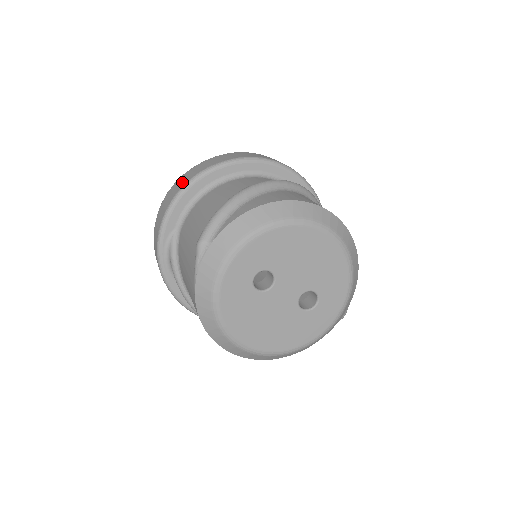
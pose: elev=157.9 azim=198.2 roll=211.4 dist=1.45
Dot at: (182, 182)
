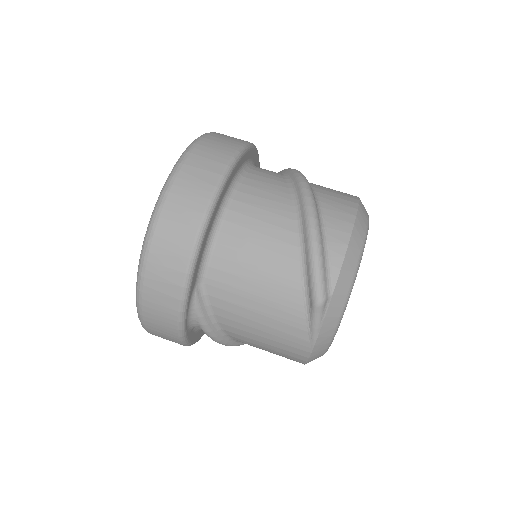
Dot at: (185, 225)
